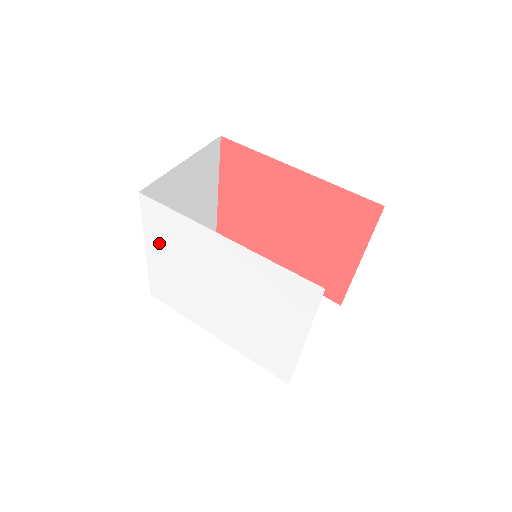
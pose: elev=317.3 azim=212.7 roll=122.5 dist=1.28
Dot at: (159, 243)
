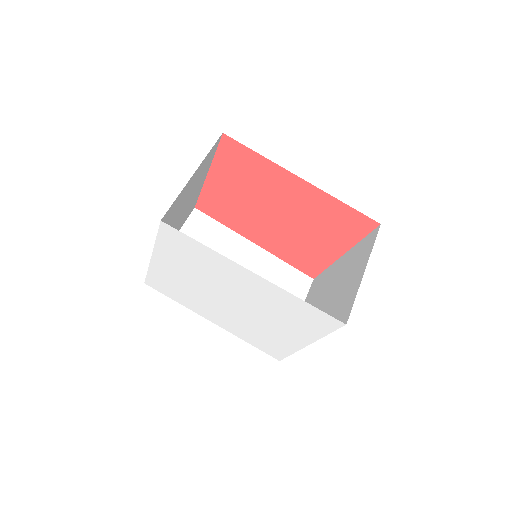
Dot at: (172, 257)
